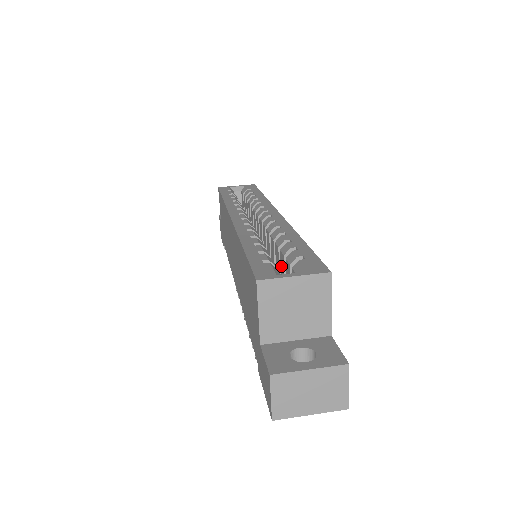
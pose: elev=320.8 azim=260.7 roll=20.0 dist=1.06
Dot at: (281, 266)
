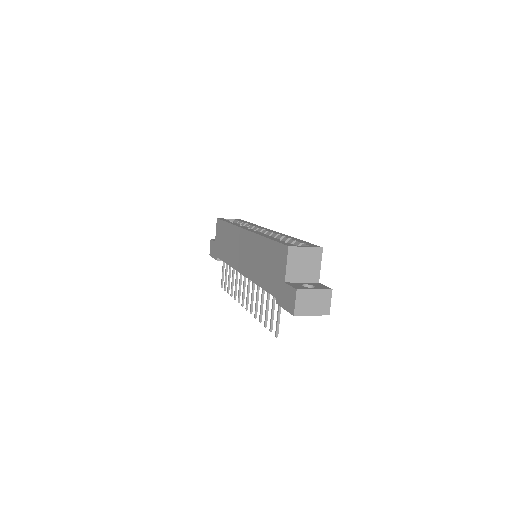
Dot at: occluded
